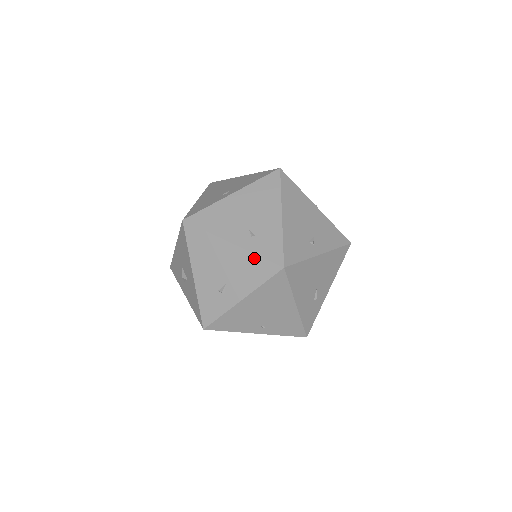
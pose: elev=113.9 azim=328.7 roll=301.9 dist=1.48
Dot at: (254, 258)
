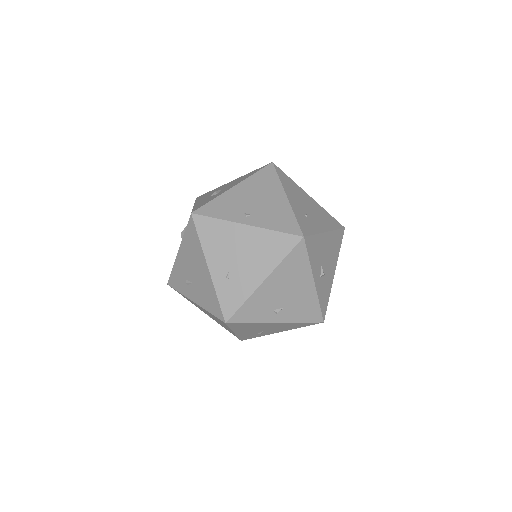
Dot at: (214, 294)
